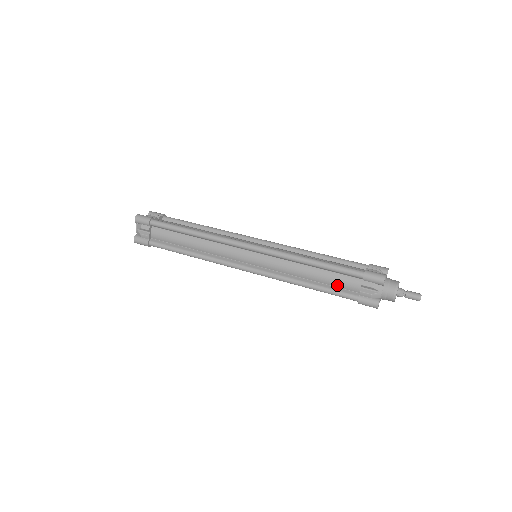
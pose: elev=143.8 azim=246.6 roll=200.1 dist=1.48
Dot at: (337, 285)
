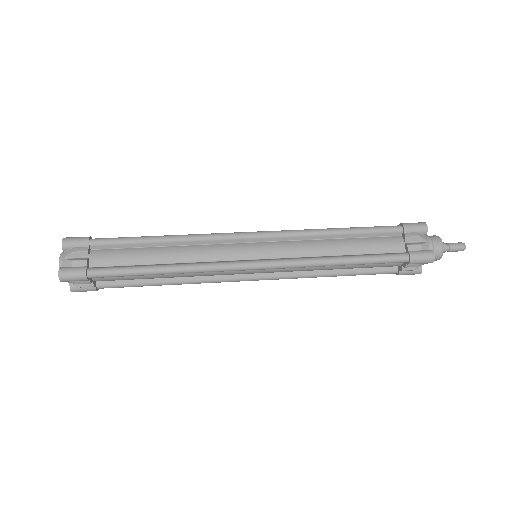
Dot at: (372, 267)
